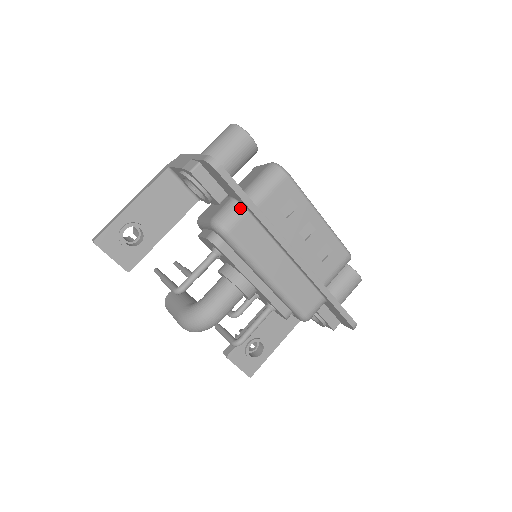
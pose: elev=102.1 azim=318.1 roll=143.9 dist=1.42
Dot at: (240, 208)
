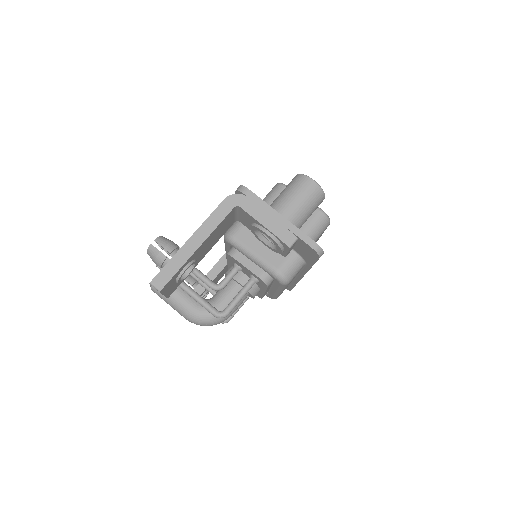
Dot at: (302, 264)
